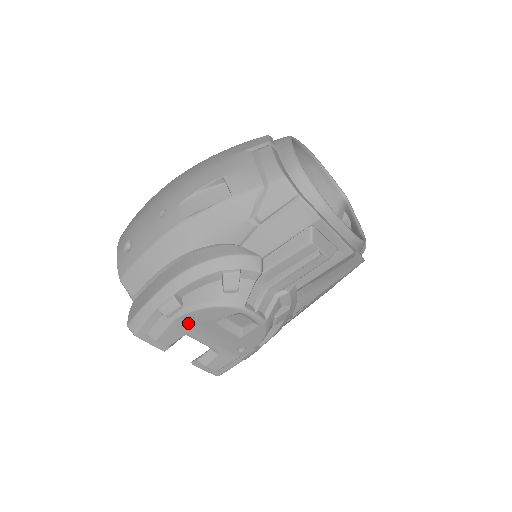
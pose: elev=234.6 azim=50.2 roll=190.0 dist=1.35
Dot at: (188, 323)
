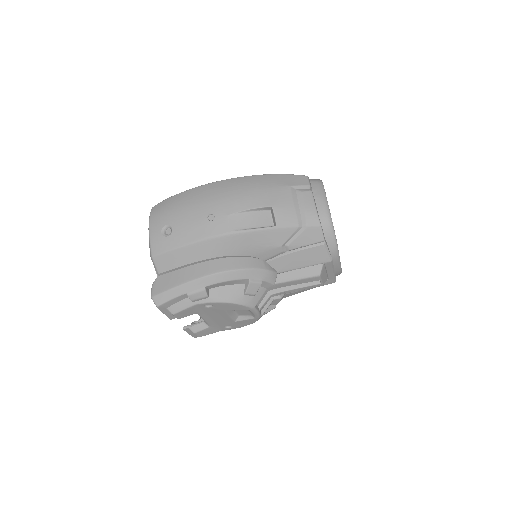
Dot at: (205, 308)
